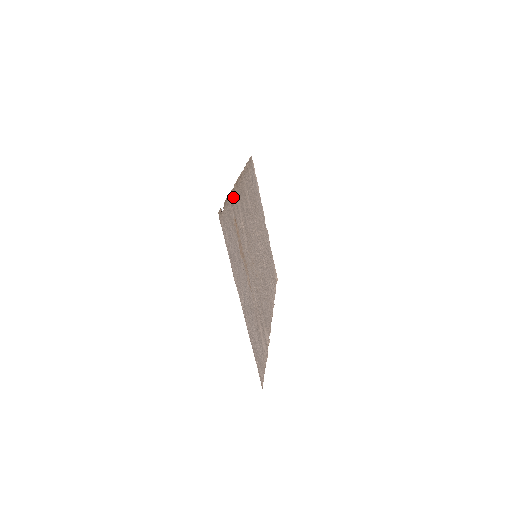
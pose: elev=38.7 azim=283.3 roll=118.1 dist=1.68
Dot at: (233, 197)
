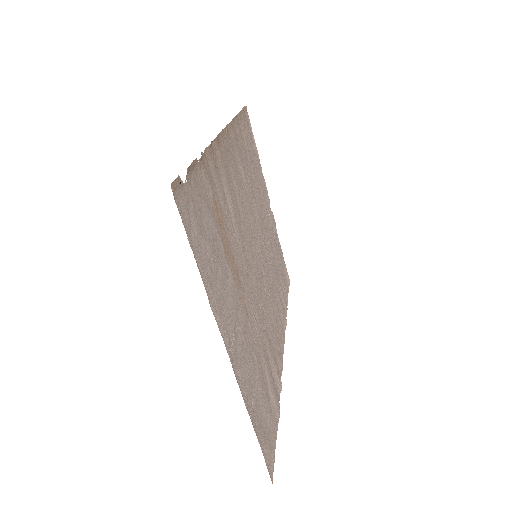
Dot at: (210, 160)
